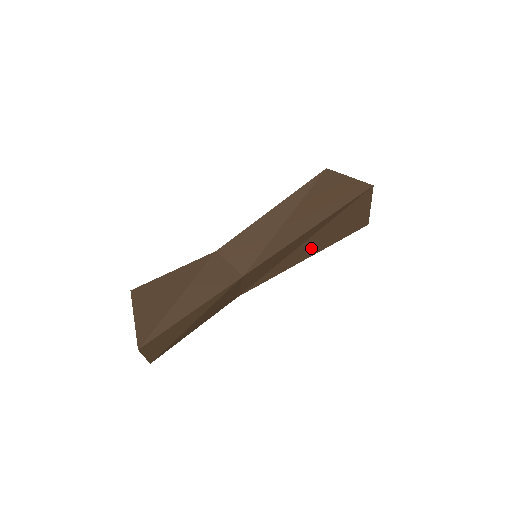
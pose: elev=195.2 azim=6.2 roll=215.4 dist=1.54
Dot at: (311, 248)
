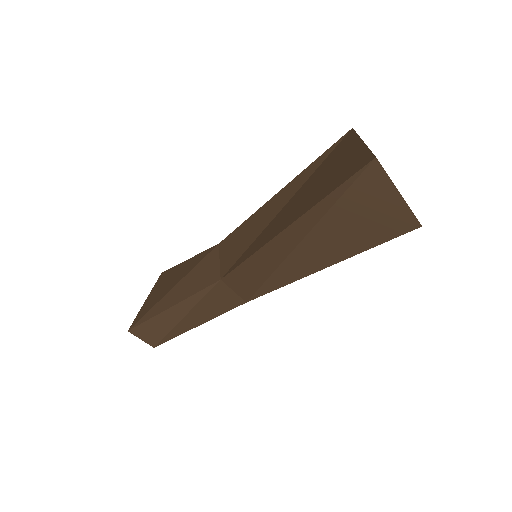
Dot at: (318, 255)
